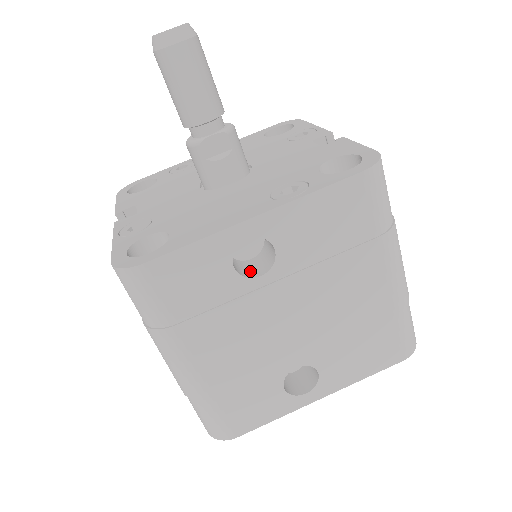
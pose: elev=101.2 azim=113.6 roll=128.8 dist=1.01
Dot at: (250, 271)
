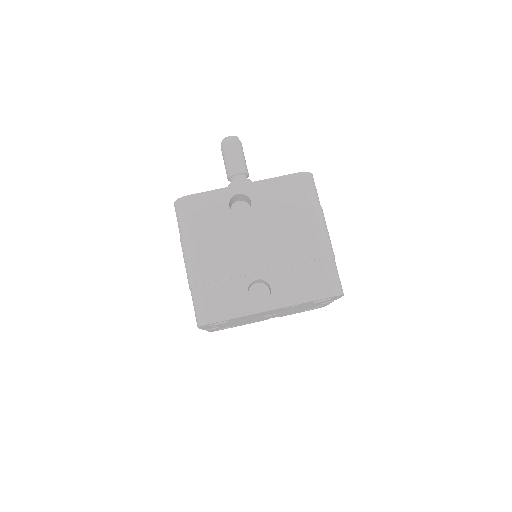
Dot at: occluded
